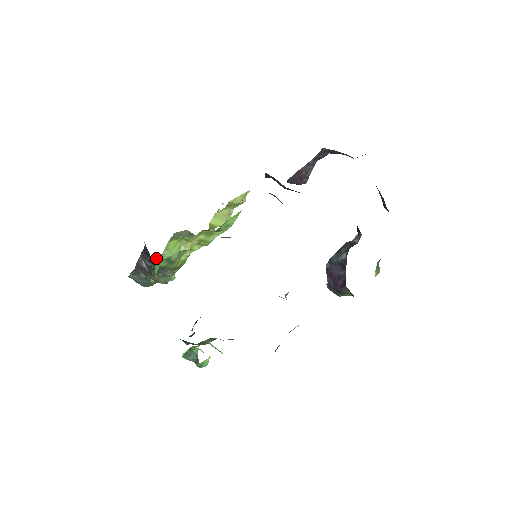
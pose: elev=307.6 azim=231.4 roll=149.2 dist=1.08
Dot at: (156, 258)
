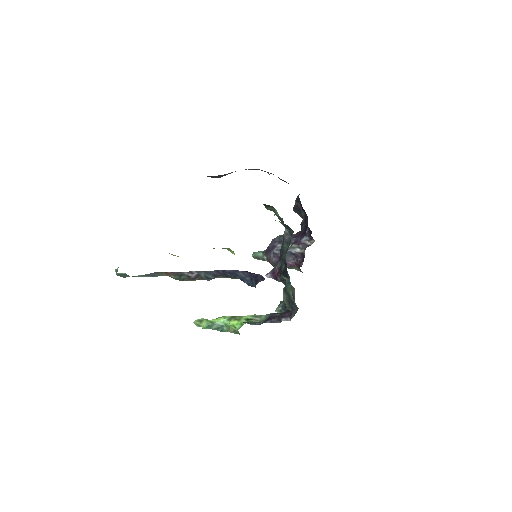
Dot at: occluded
